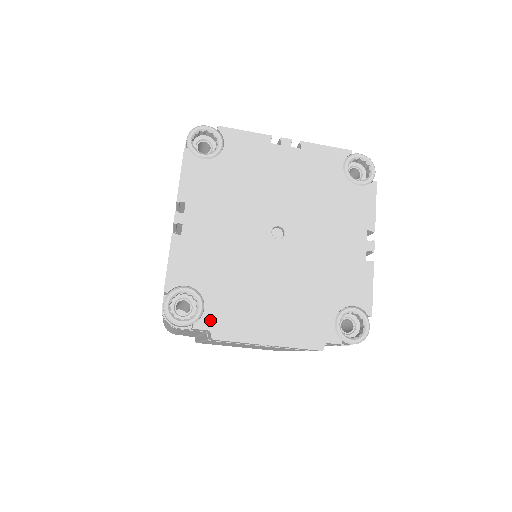
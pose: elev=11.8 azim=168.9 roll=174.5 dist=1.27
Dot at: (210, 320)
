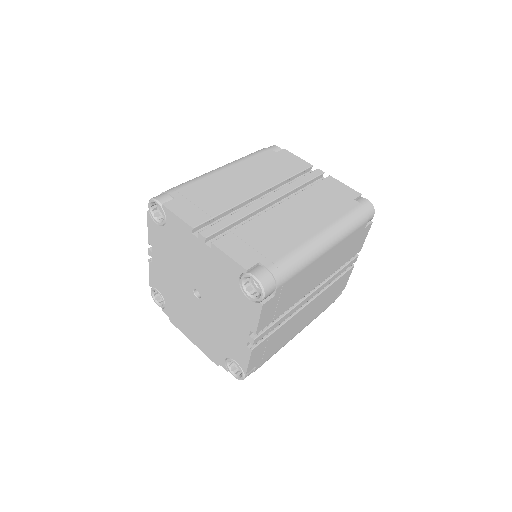
Dot at: (168, 312)
